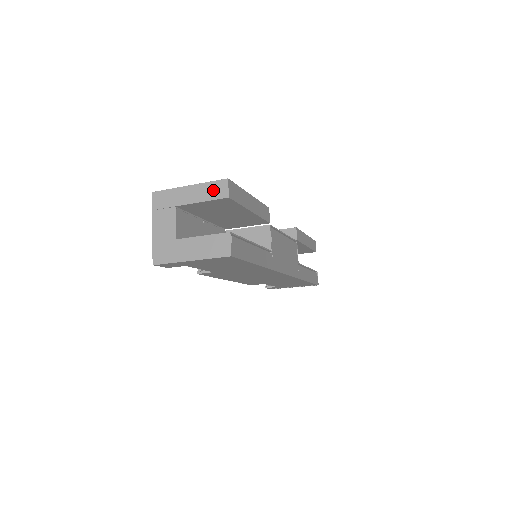
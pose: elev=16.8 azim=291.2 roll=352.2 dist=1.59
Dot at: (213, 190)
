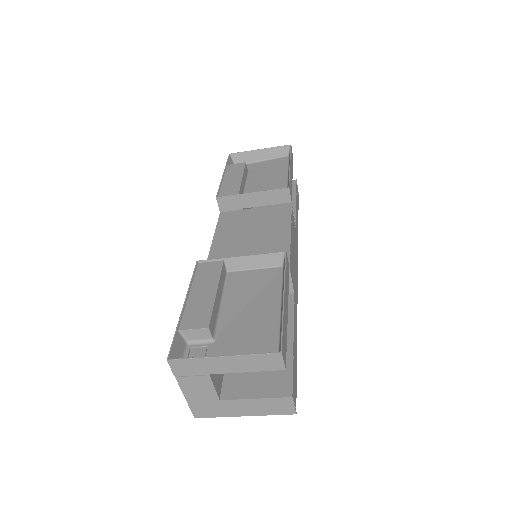
Dot at: (261, 363)
